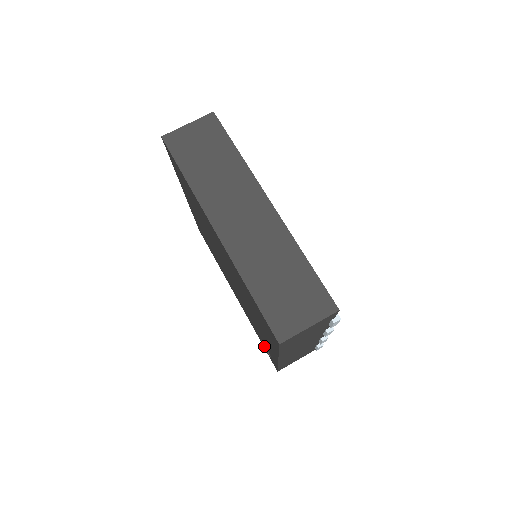
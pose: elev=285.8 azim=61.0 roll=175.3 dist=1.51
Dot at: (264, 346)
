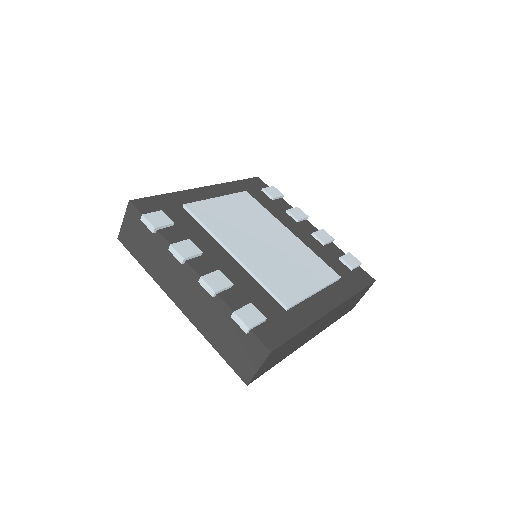
Dot at: occluded
